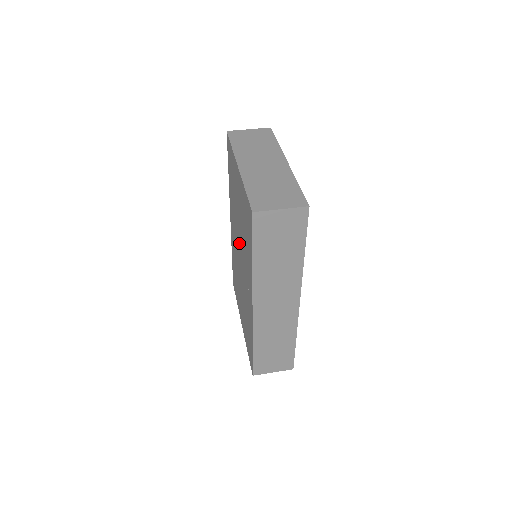
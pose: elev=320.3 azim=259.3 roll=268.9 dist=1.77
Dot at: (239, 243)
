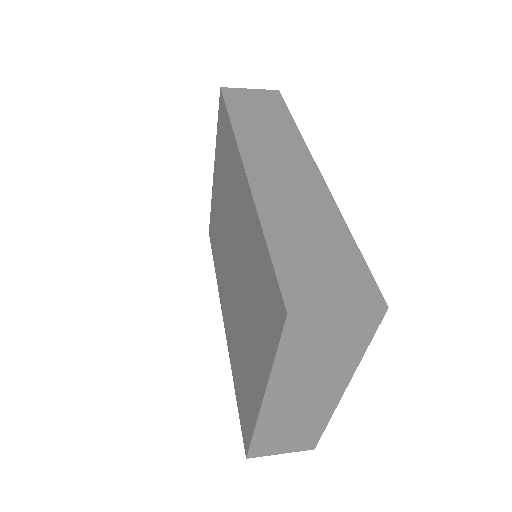
Dot at: (227, 242)
